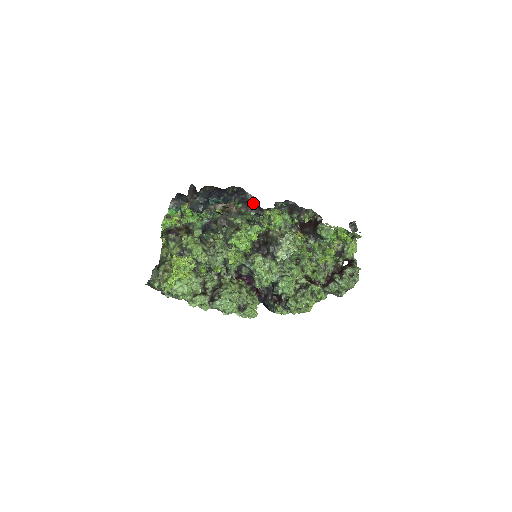
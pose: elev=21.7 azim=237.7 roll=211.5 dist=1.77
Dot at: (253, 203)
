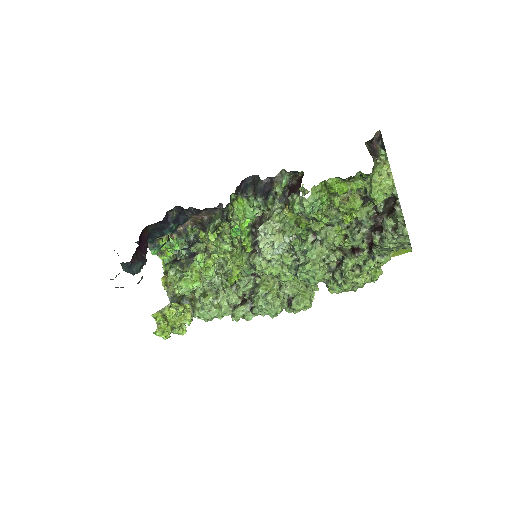
Dot at: (208, 208)
